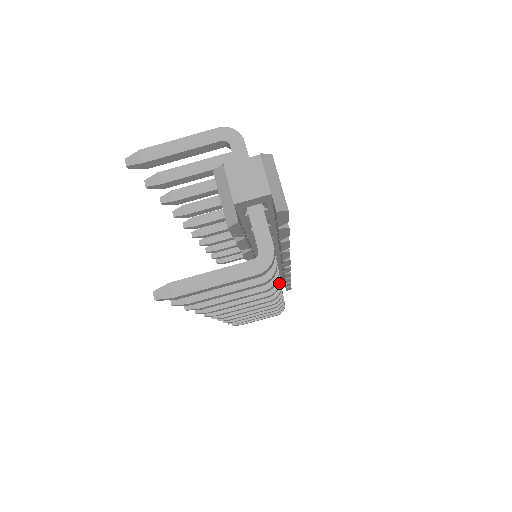
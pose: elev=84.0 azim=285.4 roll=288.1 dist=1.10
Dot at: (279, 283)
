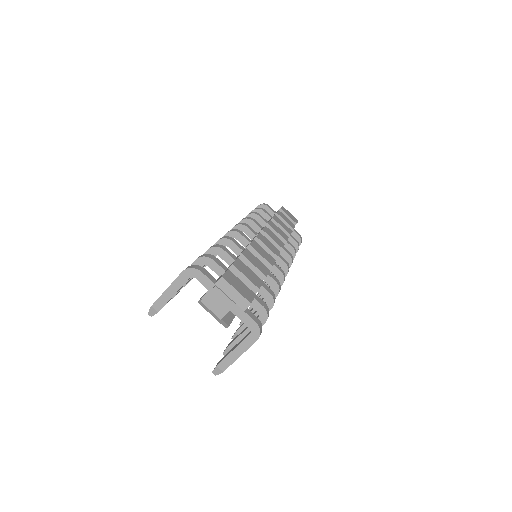
Dot at: (278, 286)
